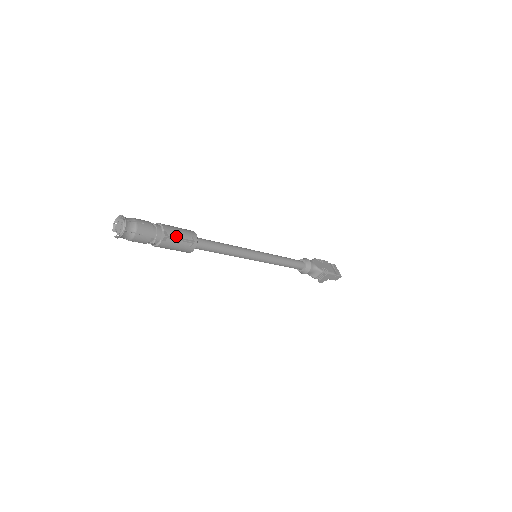
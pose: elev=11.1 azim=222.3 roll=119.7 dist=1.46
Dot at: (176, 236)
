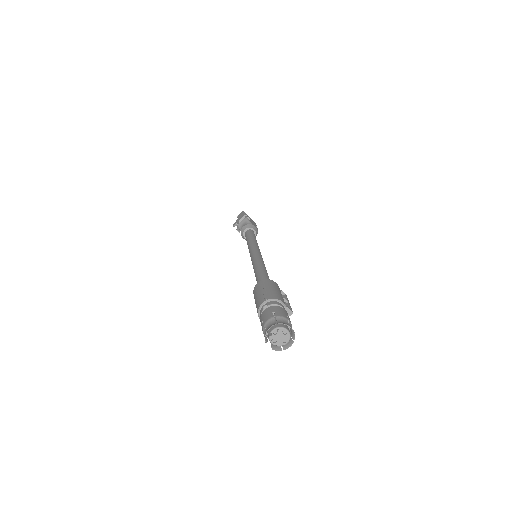
Dot at: occluded
